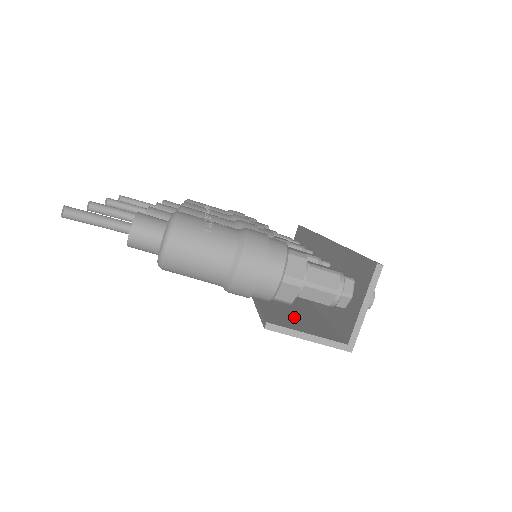
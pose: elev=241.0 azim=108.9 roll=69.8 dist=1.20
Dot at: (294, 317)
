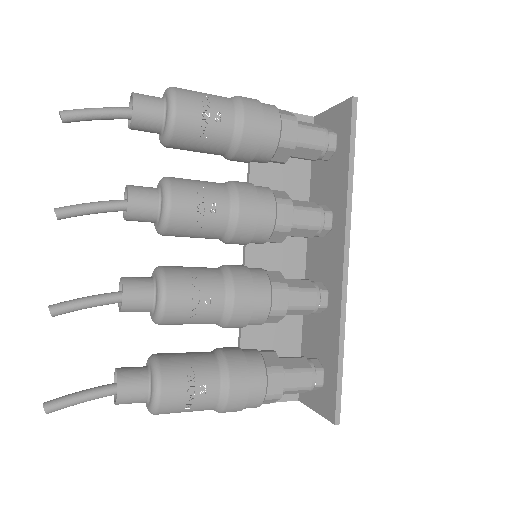
Dot at: occluded
